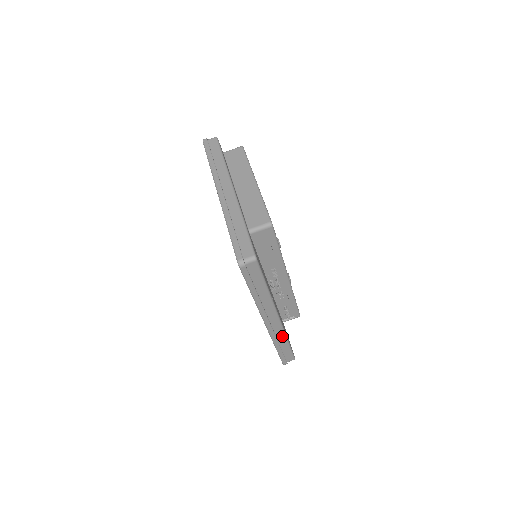
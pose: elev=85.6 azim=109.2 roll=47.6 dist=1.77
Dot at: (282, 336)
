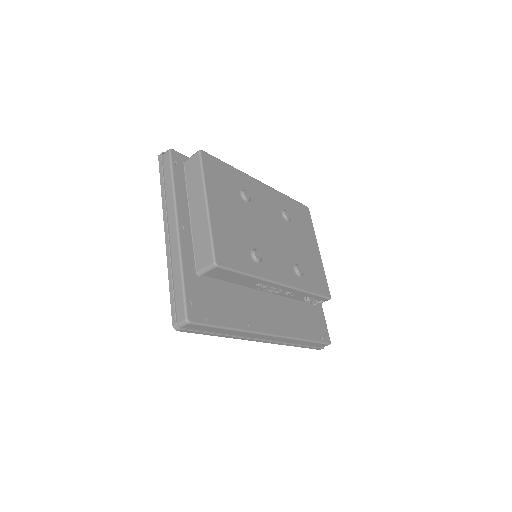
Dot at: (292, 340)
